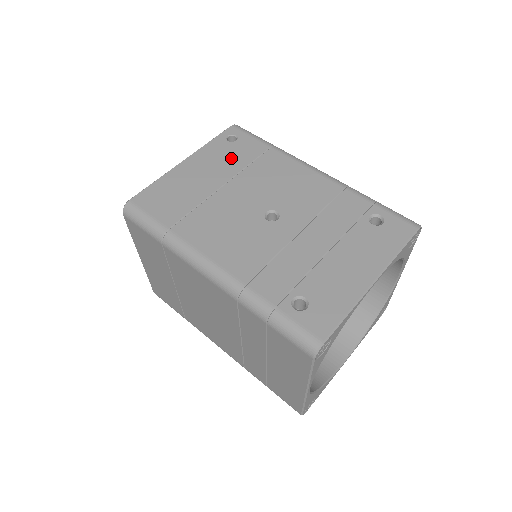
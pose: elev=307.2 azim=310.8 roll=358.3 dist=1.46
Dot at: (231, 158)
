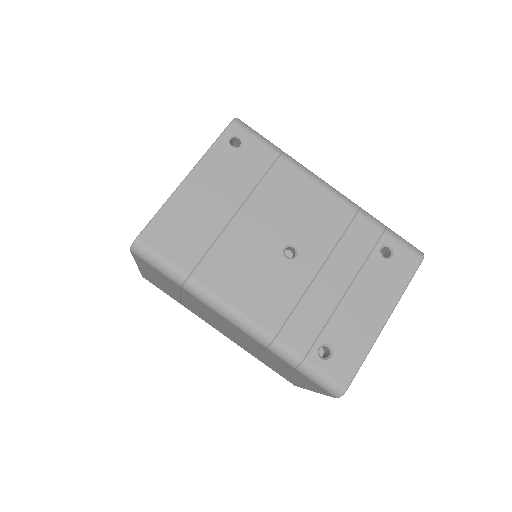
Dot at: (239, 173)
